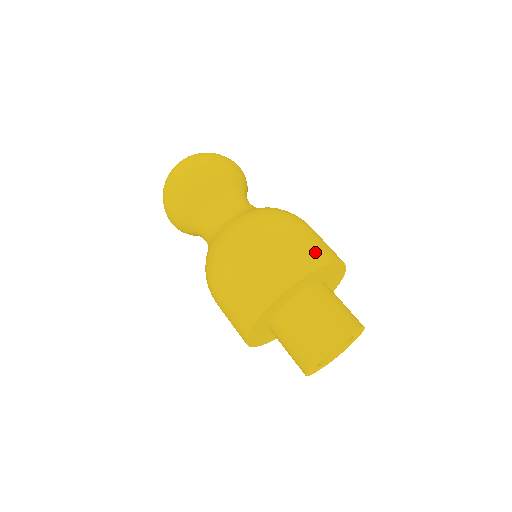
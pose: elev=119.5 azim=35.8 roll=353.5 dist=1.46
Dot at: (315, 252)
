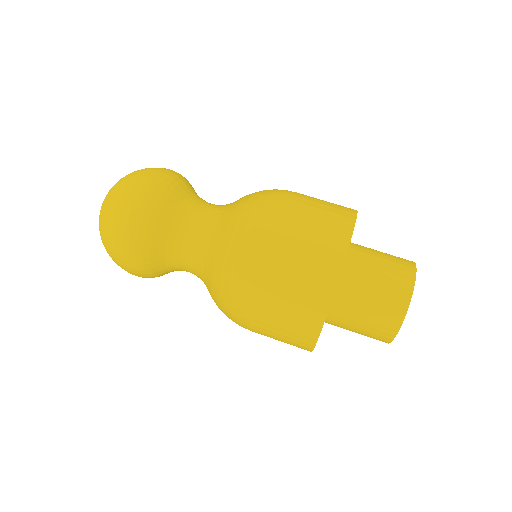
Dot at: (335, 214)
